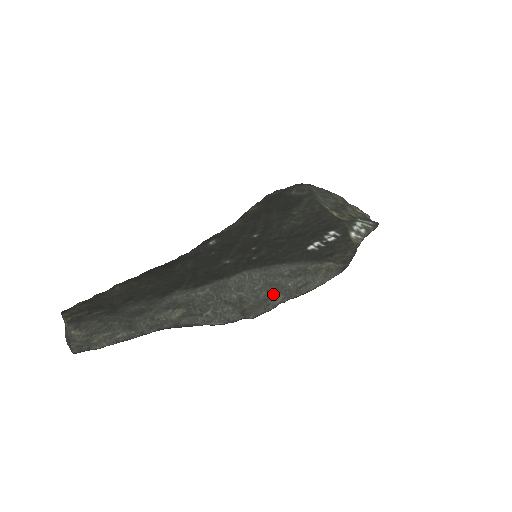
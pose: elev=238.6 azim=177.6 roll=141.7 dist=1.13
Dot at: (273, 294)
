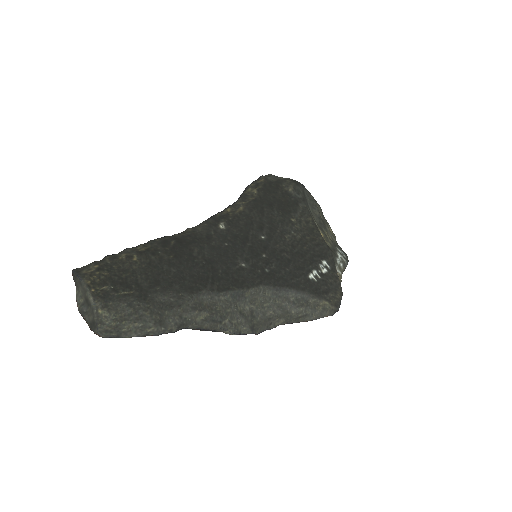
Dot at: (278, 316)
